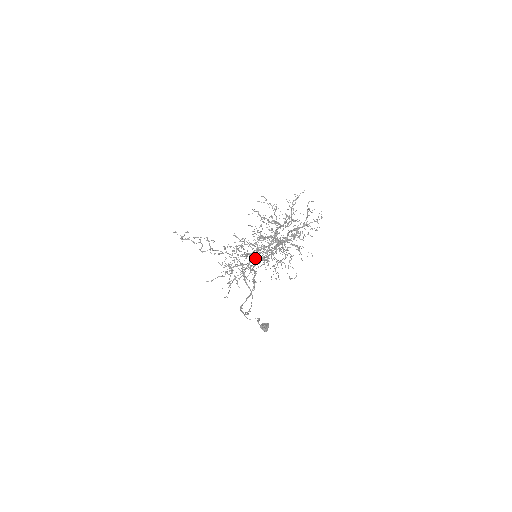
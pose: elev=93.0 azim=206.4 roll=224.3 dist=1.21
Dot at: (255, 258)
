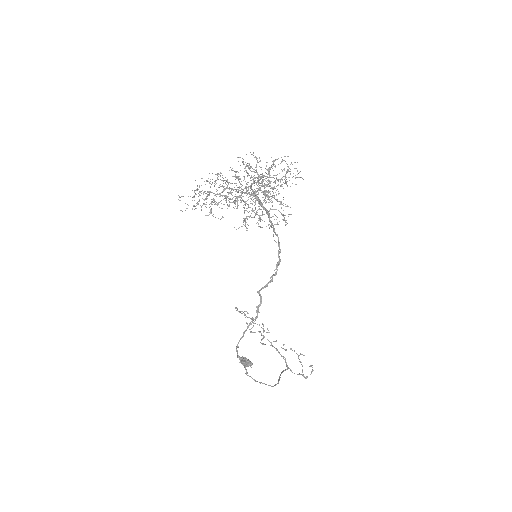
Dot at: occluded
